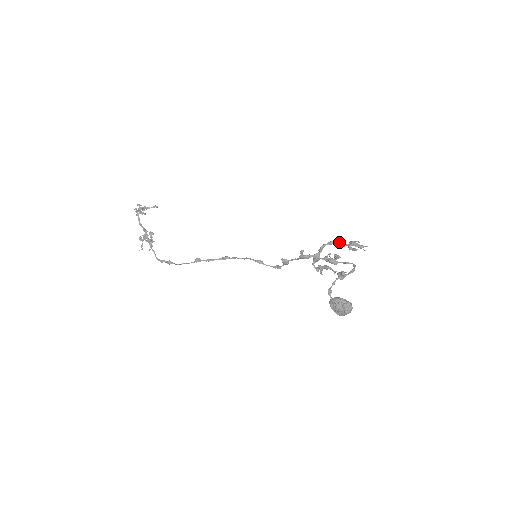
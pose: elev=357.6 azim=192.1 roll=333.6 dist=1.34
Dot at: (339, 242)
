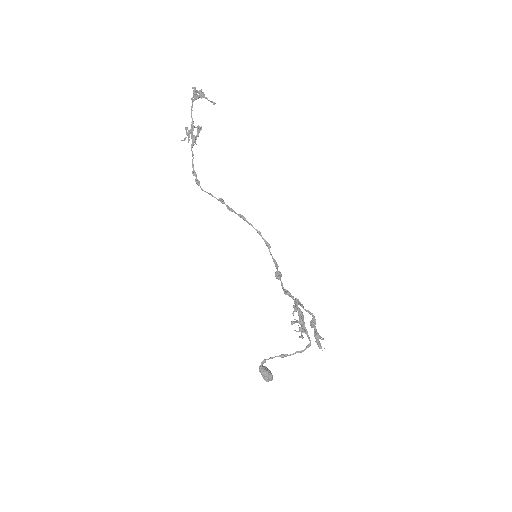
Dot at: (311, 323)
